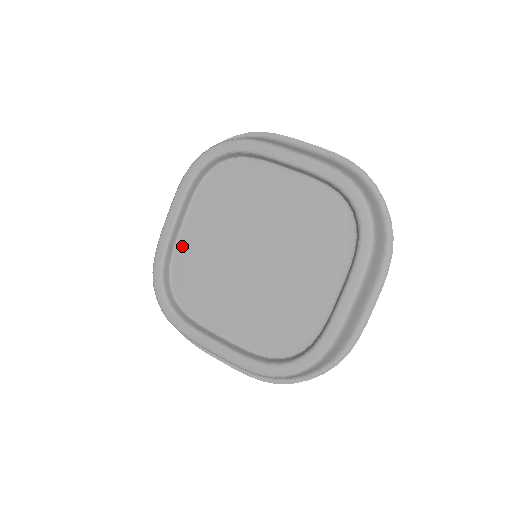
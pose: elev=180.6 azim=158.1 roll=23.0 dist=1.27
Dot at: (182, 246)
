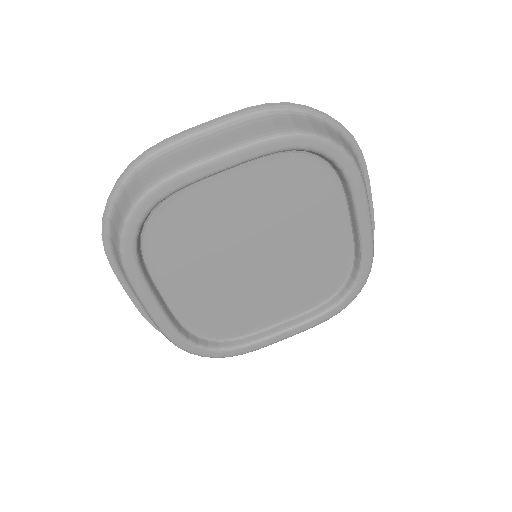
Dot at: (180, 308)
